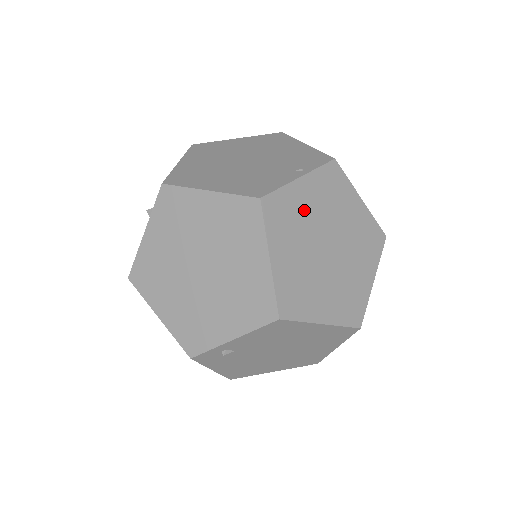
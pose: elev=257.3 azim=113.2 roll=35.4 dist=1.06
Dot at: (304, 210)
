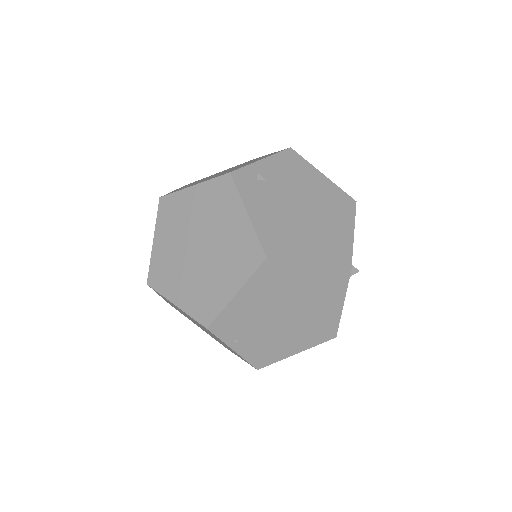
Dot at: occluded
